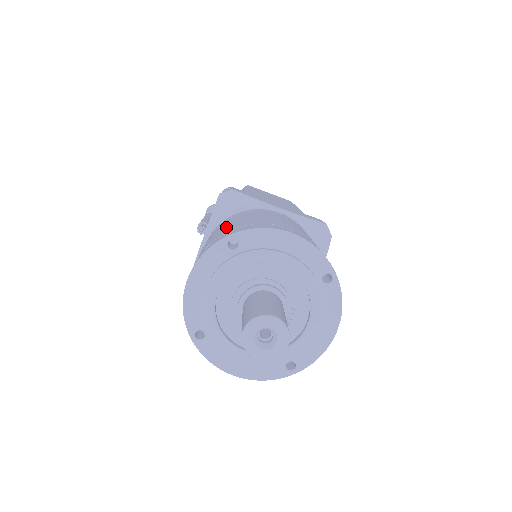
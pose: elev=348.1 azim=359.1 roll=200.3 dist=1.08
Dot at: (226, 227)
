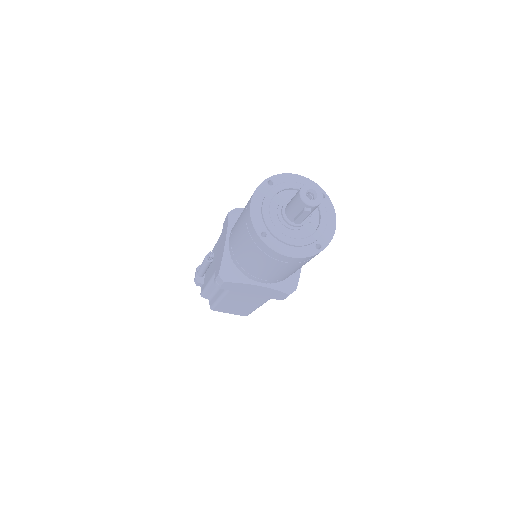
Dot at: occluded
